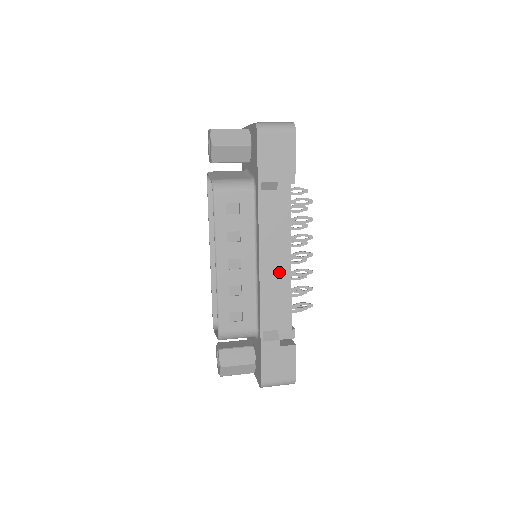
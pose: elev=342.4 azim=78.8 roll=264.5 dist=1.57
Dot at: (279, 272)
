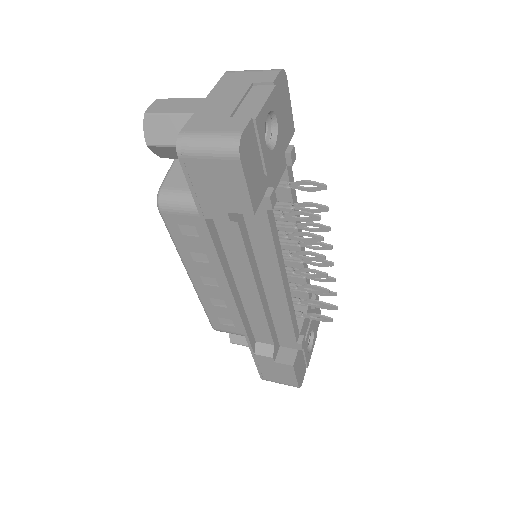
Dot at: (270, 295)
